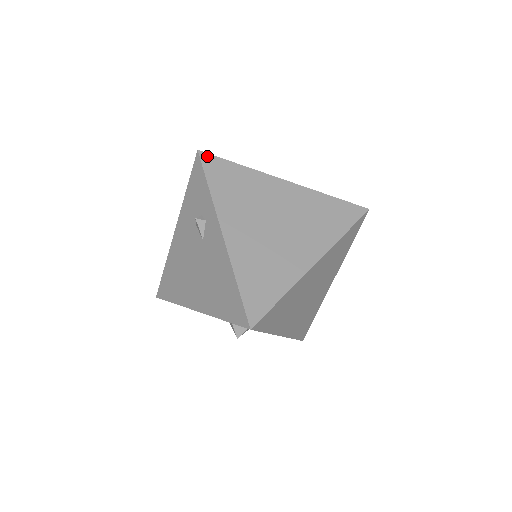
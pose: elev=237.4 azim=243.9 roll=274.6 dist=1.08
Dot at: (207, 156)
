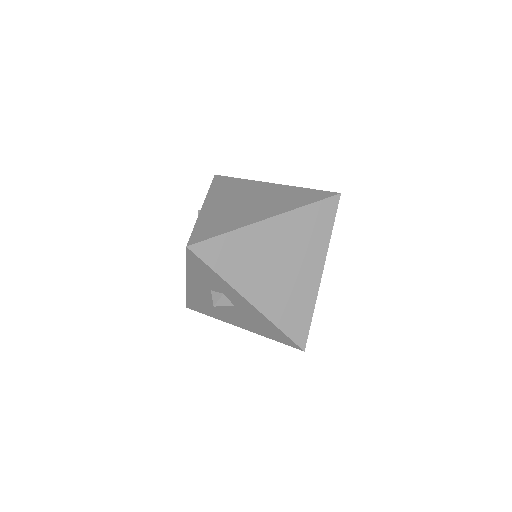
Dot at: (219, 176)
